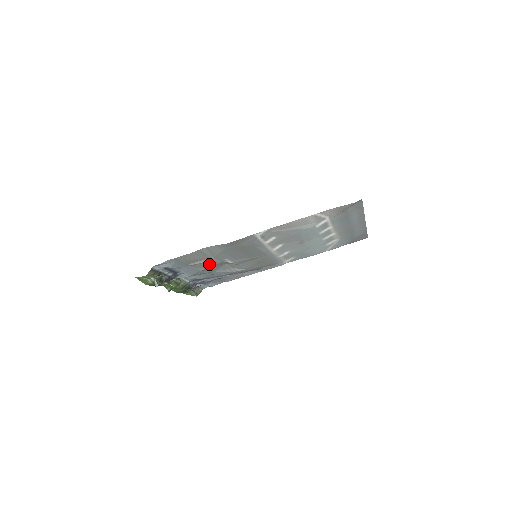
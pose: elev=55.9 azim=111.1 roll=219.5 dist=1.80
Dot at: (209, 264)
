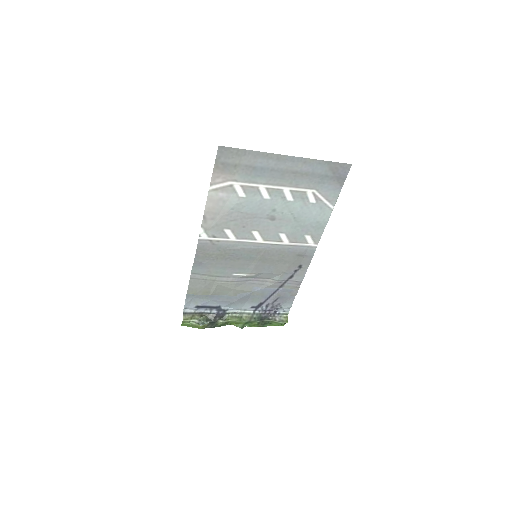
Dot at: (226, 286)
